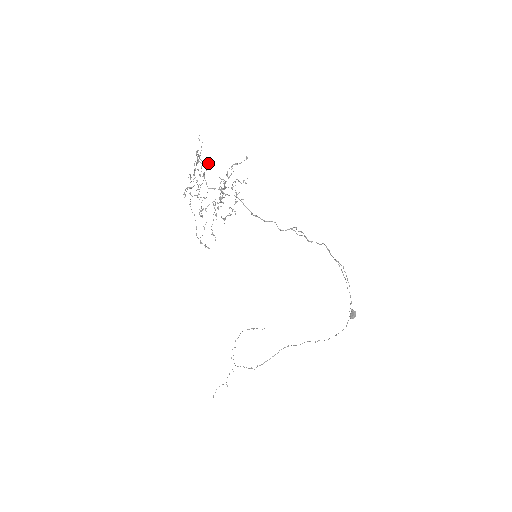
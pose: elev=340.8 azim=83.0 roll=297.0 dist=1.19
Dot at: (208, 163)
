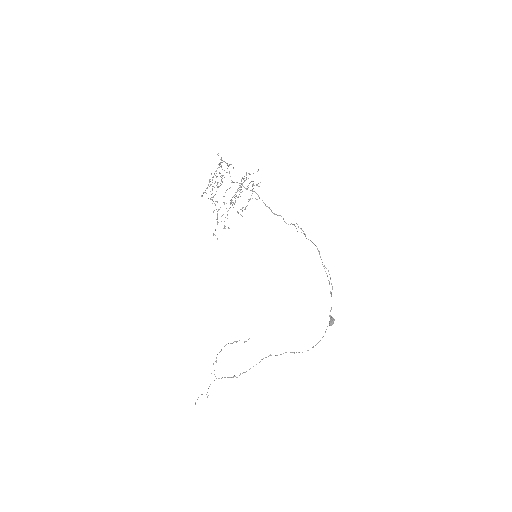
Dot at: occluded
